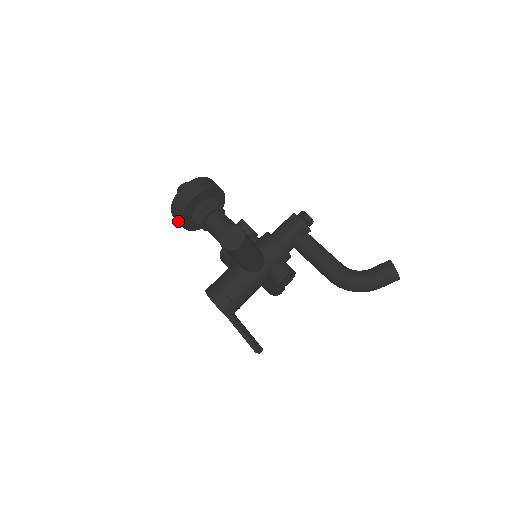
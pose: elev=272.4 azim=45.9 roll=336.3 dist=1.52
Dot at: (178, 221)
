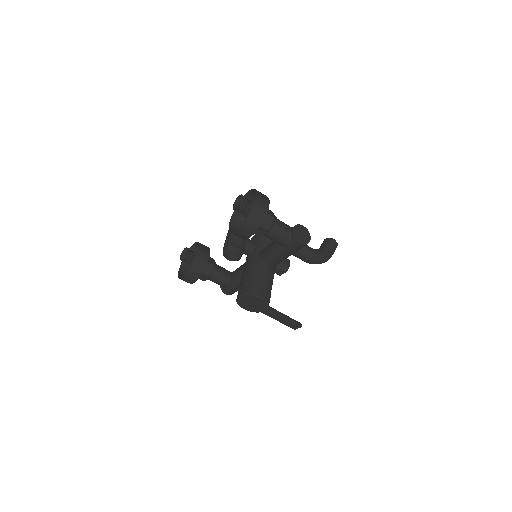
Dot at: (250, 230)
